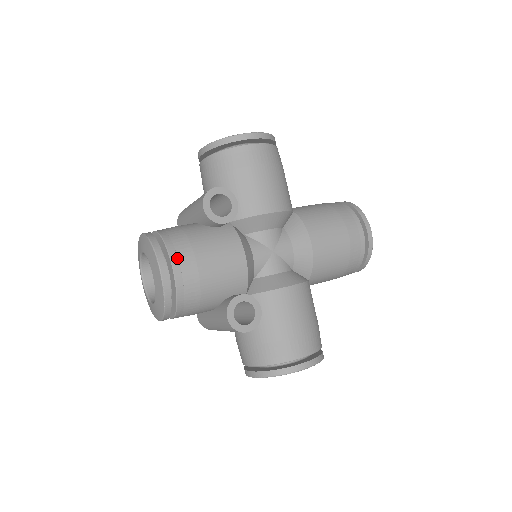
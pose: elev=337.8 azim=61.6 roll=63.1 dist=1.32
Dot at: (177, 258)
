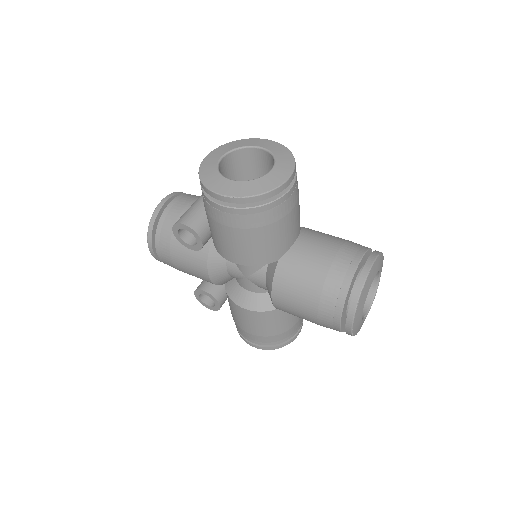
Dot at: (159, 249)
